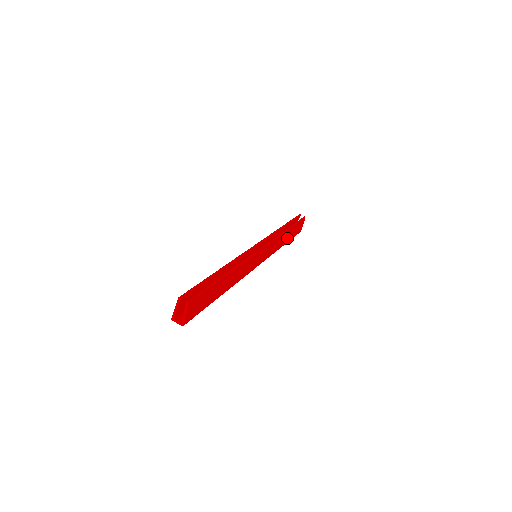
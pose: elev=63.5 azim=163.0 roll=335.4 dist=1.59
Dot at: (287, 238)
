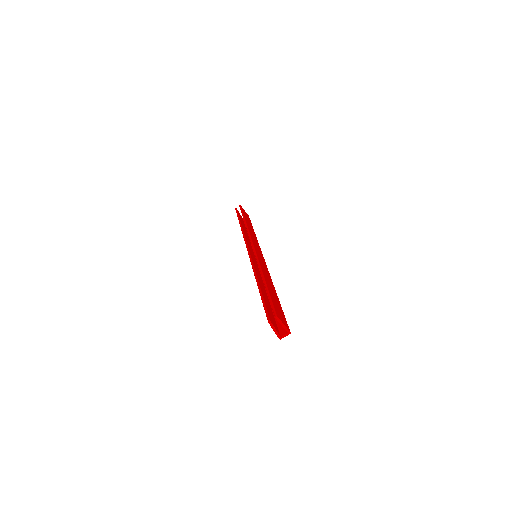
Dot at: (251, 228)
